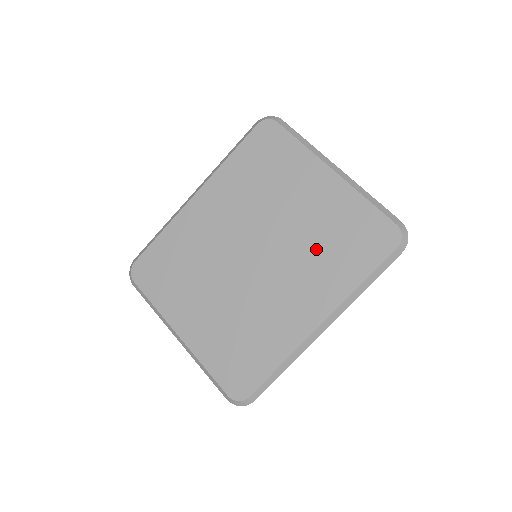
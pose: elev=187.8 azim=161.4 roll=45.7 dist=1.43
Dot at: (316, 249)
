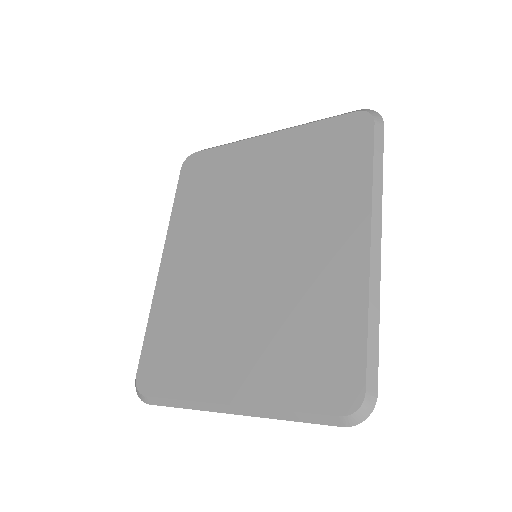
Dot at: (305, 192)
